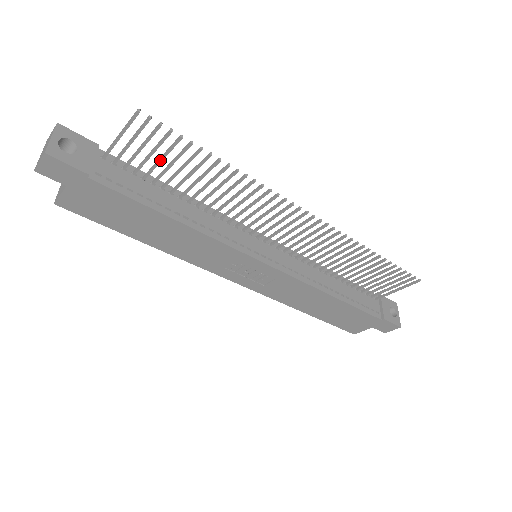
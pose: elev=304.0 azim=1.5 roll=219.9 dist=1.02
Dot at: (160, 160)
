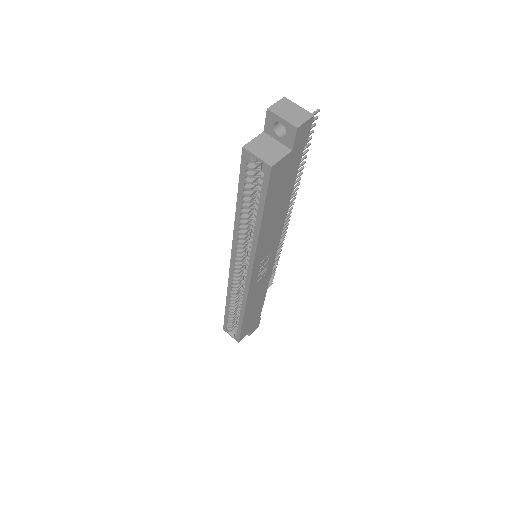
Dot at: occluded
